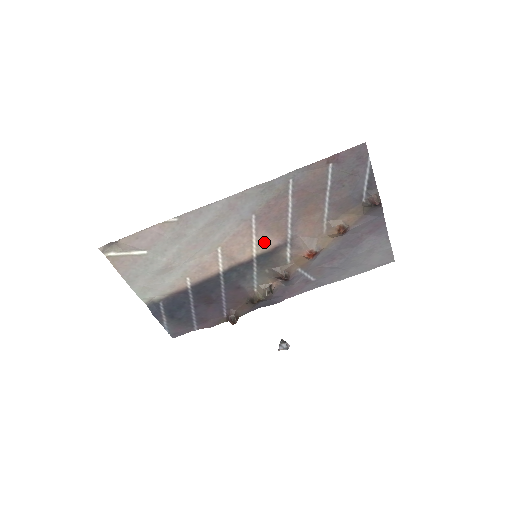
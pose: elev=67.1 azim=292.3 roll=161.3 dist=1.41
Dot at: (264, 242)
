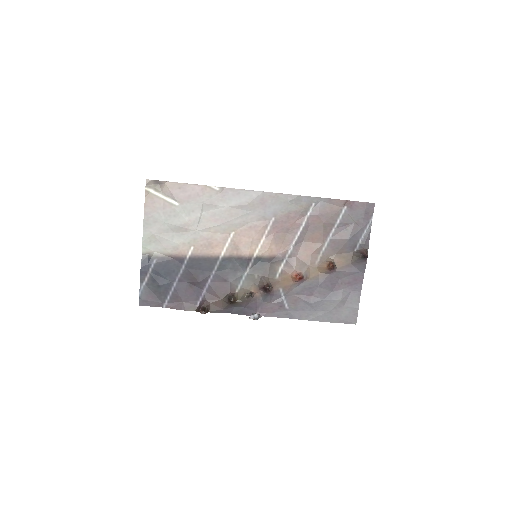
Dot at: (268, 247)
